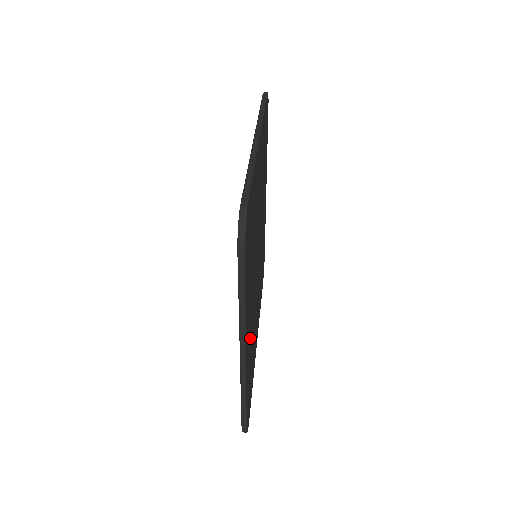
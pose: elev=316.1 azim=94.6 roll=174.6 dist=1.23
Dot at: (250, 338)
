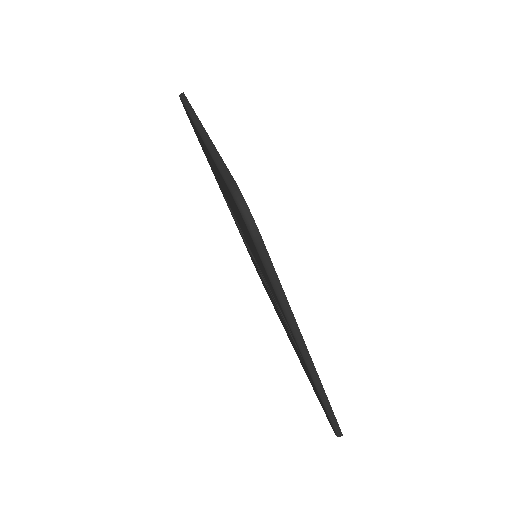
Dot at: occluded
